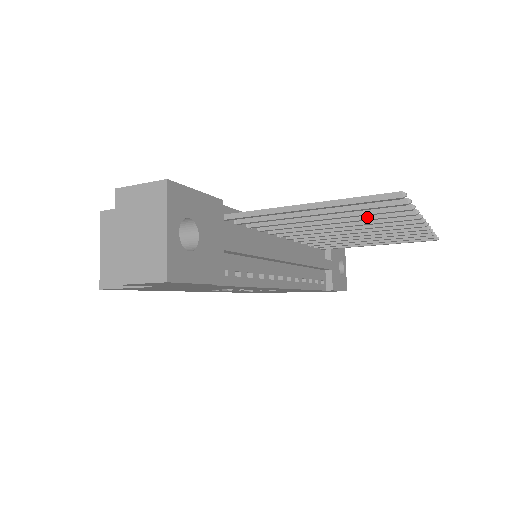
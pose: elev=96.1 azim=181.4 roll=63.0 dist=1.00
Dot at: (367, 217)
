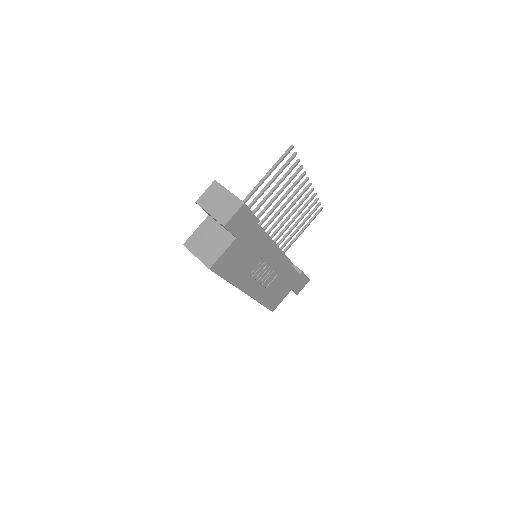
Dot at: (287, 182)
